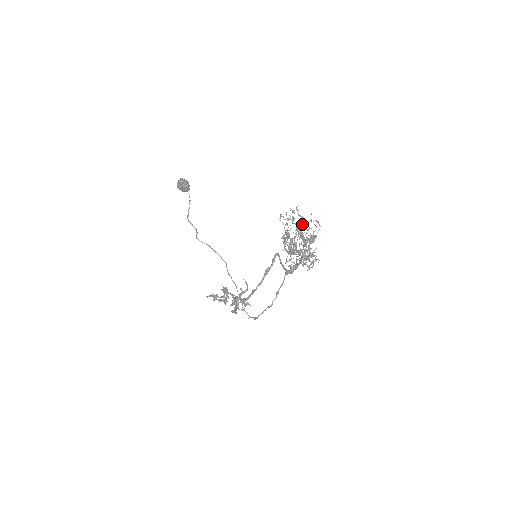
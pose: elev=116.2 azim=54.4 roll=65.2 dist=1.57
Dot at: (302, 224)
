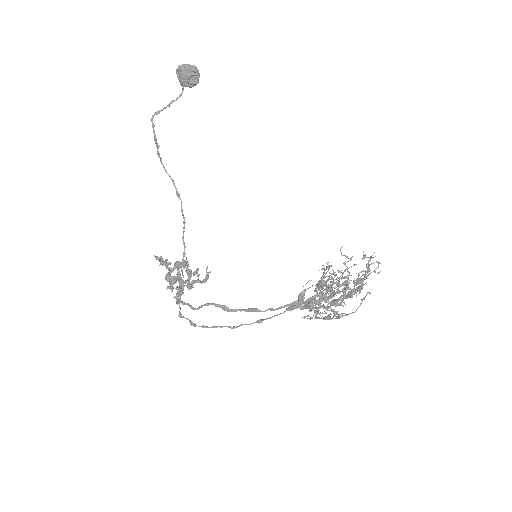
Dot at: occluded
